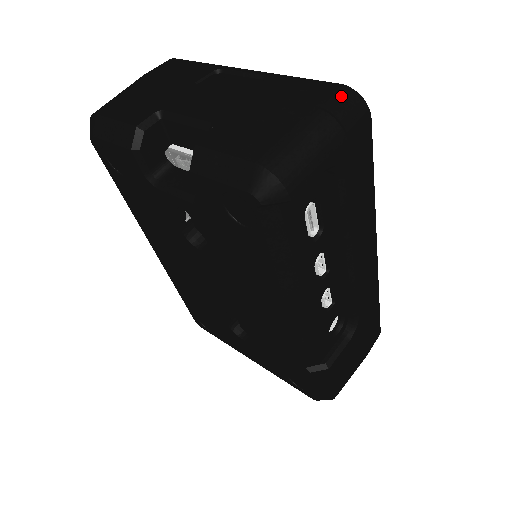
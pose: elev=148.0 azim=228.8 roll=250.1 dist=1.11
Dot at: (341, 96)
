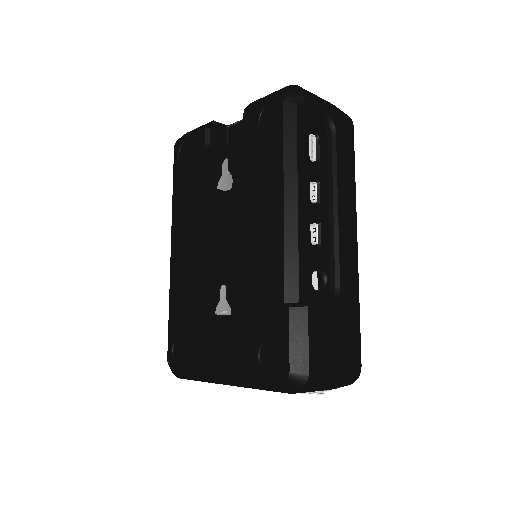
Dot at: occluded
